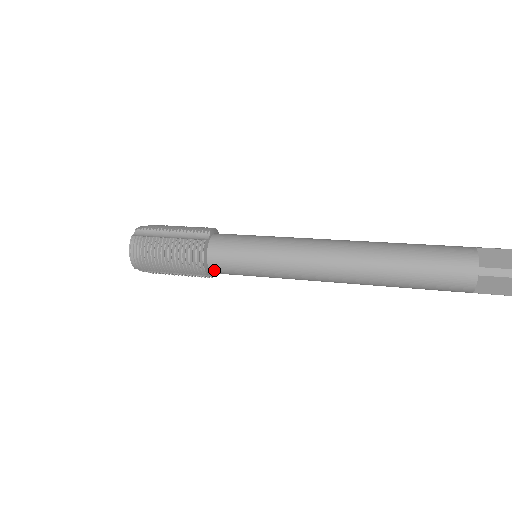
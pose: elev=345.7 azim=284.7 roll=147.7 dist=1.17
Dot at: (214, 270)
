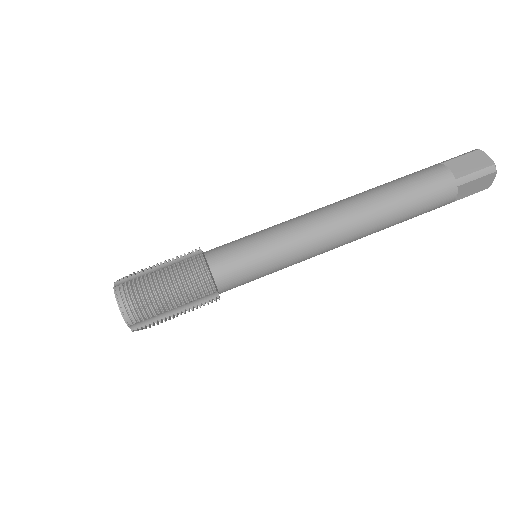
Dot at: occluded
